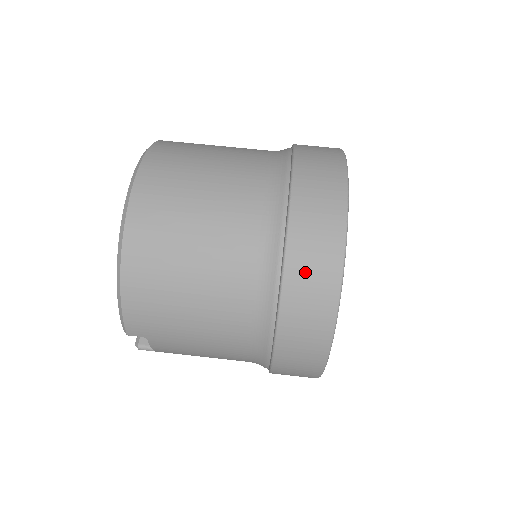
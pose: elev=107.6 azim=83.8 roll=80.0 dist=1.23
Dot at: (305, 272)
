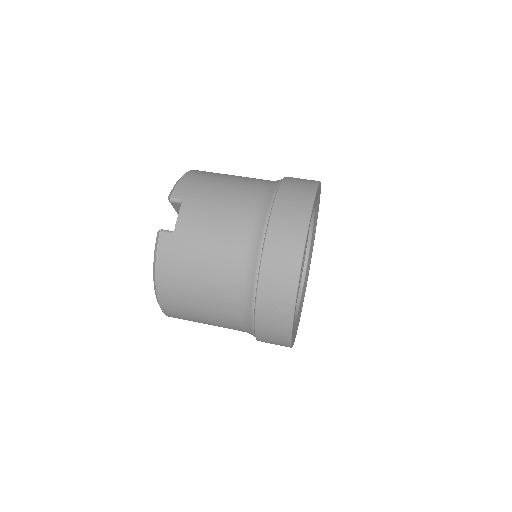
Dot at: (298, 178)
